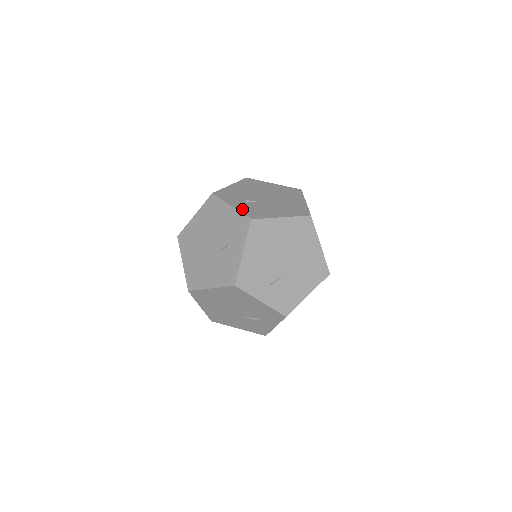
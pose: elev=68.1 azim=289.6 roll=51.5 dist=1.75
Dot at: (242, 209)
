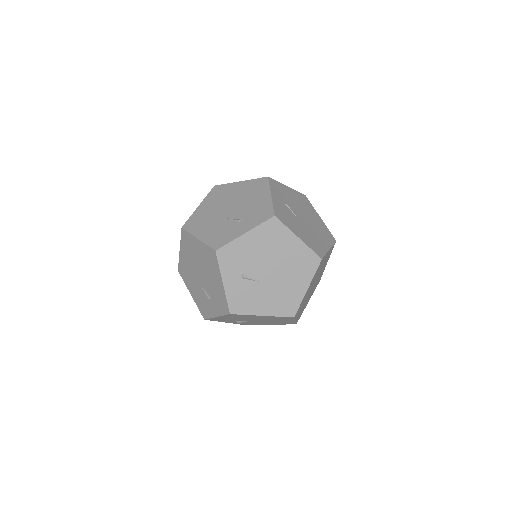
Dot at: (276, 205)
